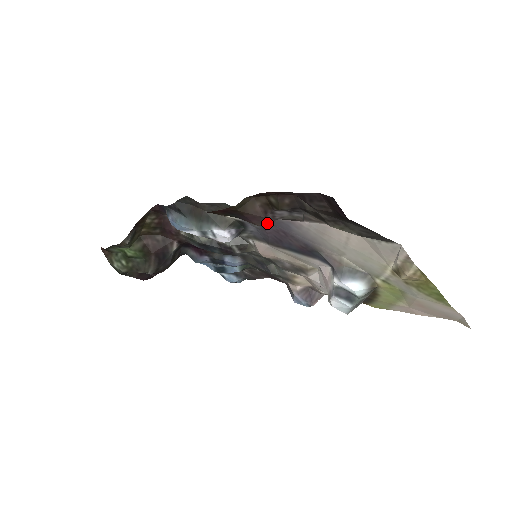
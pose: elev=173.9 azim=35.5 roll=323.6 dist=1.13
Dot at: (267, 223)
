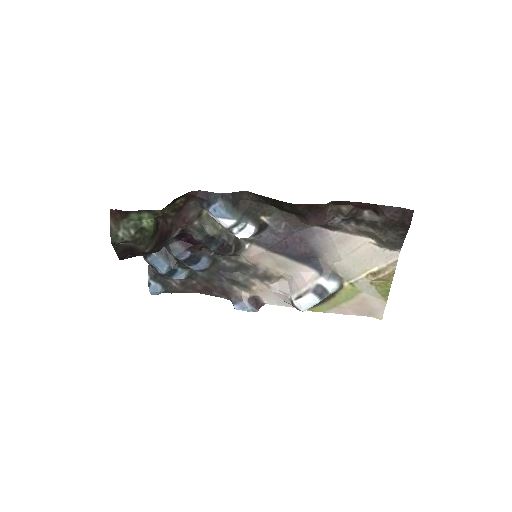
Dot at: (296, 229)
